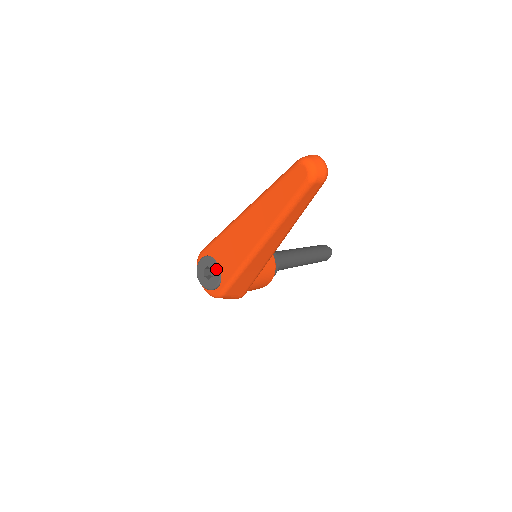
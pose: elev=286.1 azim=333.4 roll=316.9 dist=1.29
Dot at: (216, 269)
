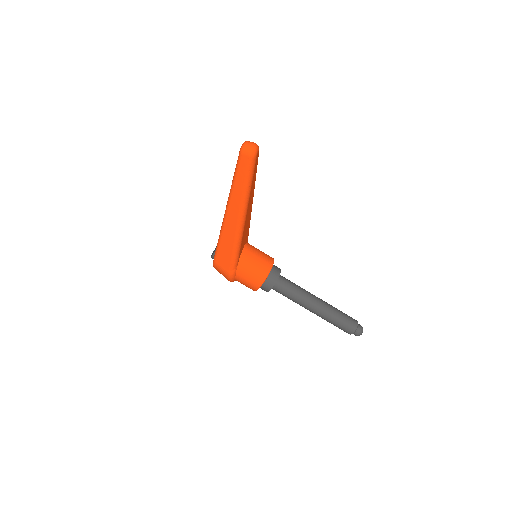
Dot at: occluded
